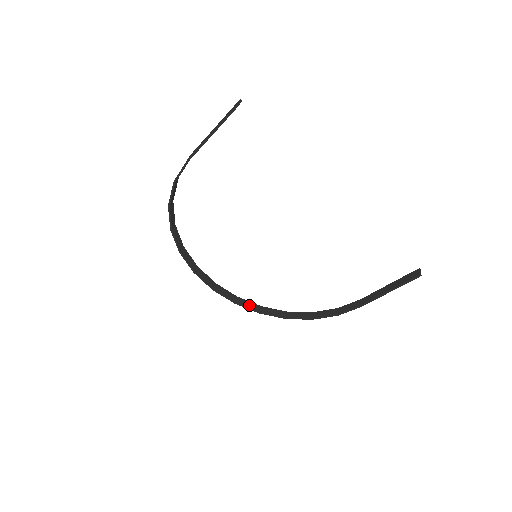
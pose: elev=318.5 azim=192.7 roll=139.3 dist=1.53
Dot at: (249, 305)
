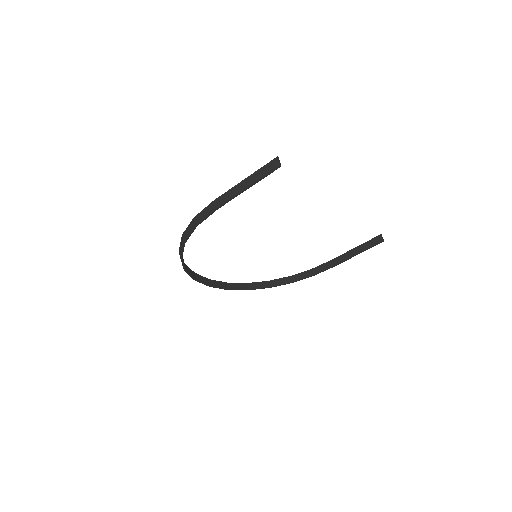
Dot at: (238, 286)
